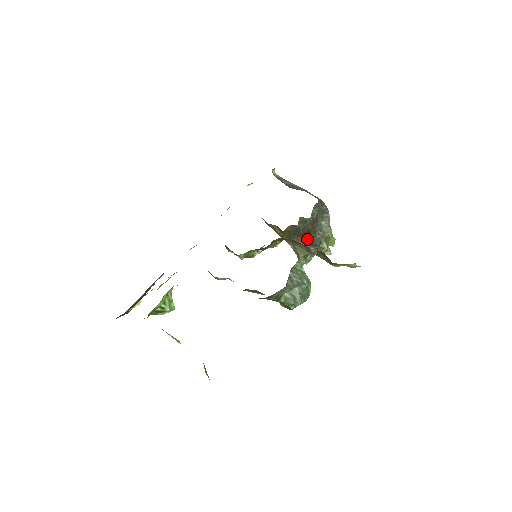
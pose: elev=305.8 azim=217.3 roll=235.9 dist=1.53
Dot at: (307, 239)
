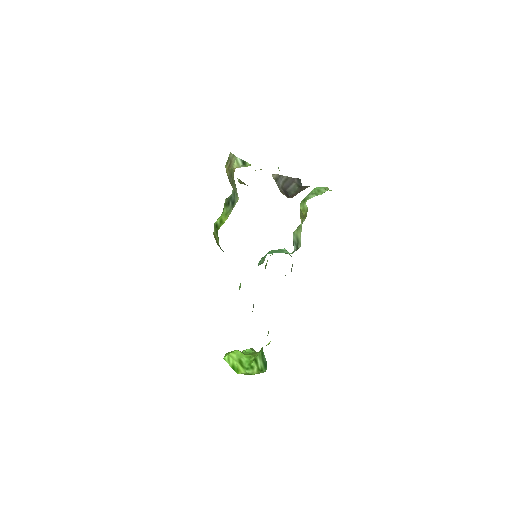
Dot at: occluded
